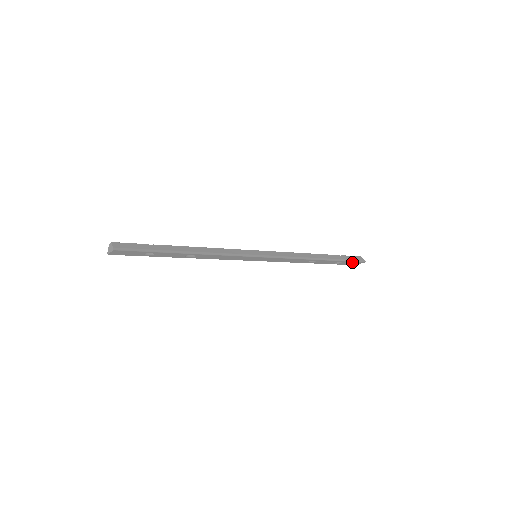
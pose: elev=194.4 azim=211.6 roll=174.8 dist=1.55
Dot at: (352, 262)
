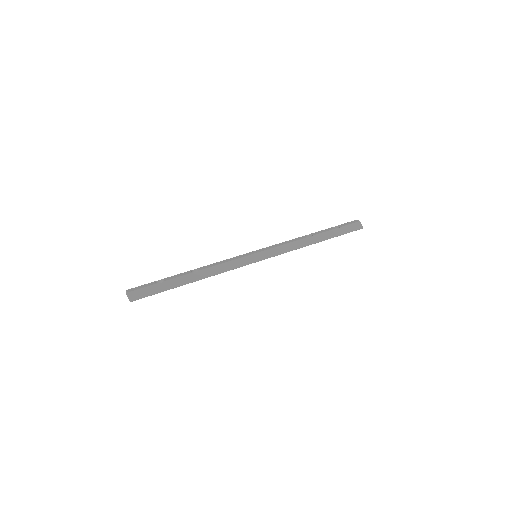
Dot at: (350, 231)
